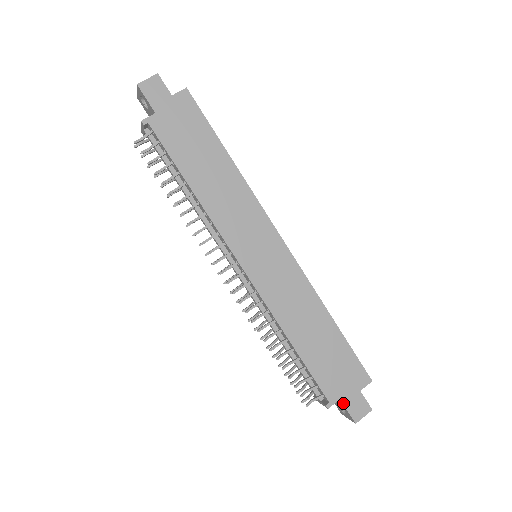
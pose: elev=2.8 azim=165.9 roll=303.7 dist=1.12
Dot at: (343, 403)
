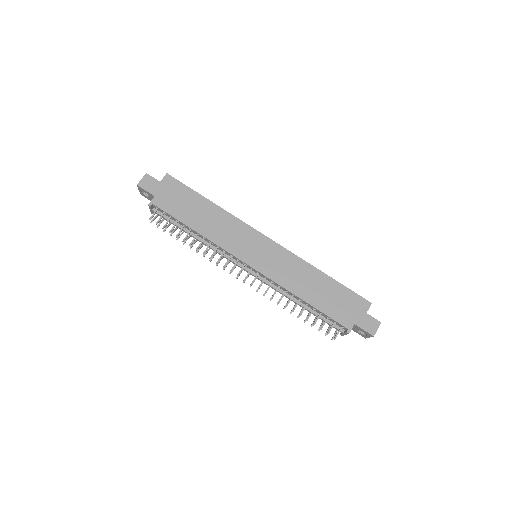
Dot at: (358, 326)
